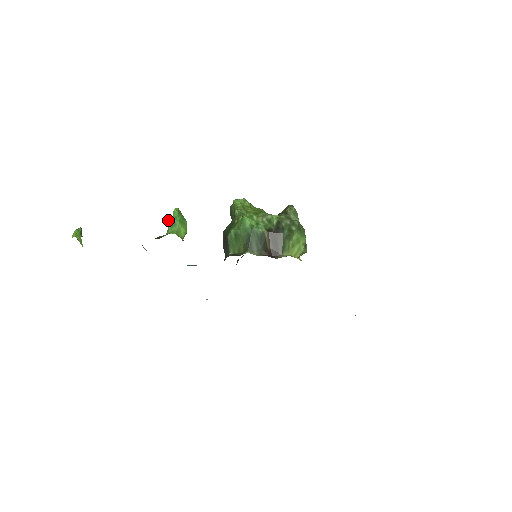
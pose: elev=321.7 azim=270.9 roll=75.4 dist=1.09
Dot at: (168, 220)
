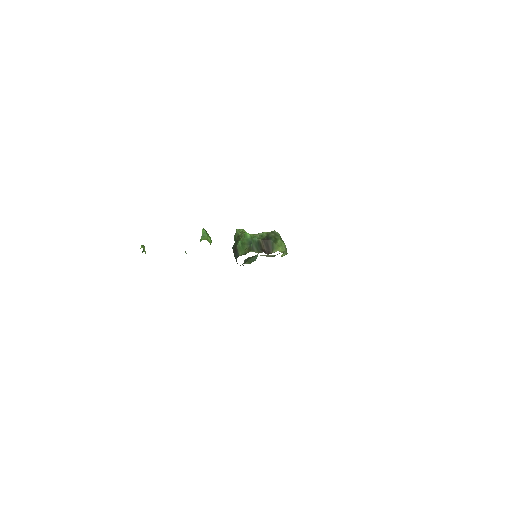
Dot at: (203, 228)
